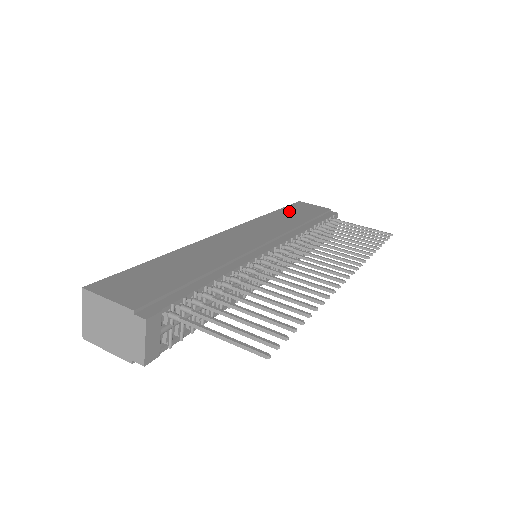
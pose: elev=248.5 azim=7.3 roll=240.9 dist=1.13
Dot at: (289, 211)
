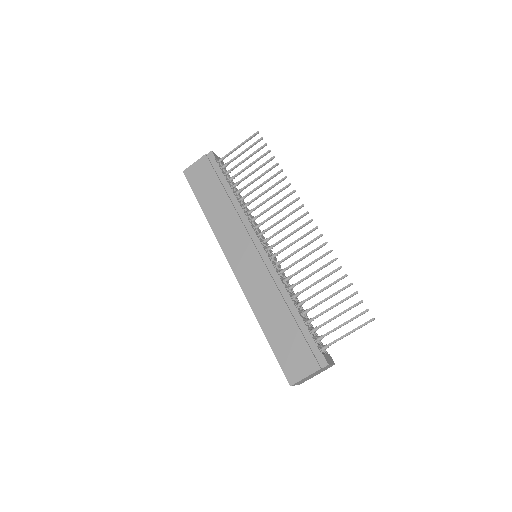
Dot at: (204, 197)
